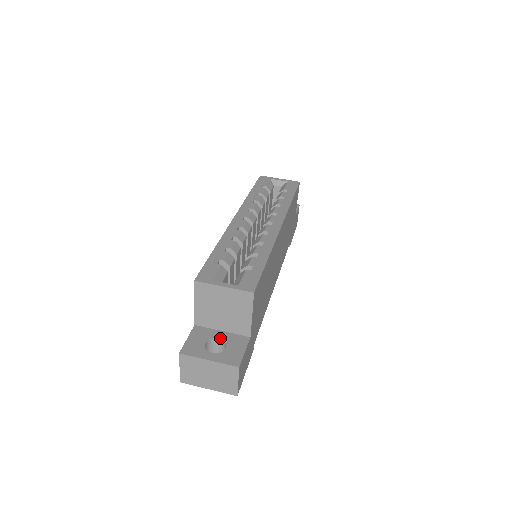
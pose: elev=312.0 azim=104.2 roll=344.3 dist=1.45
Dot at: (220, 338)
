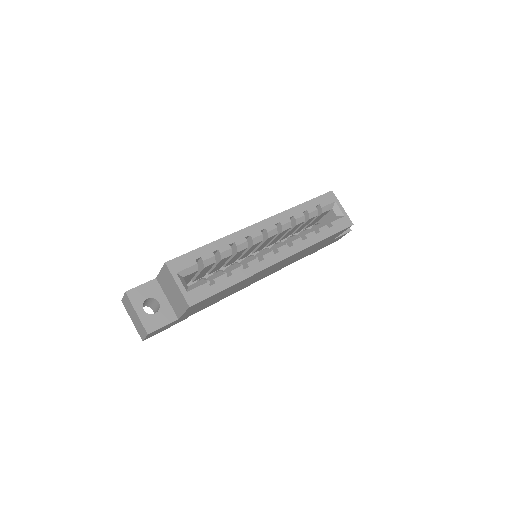
Dot at: (160, 303)
